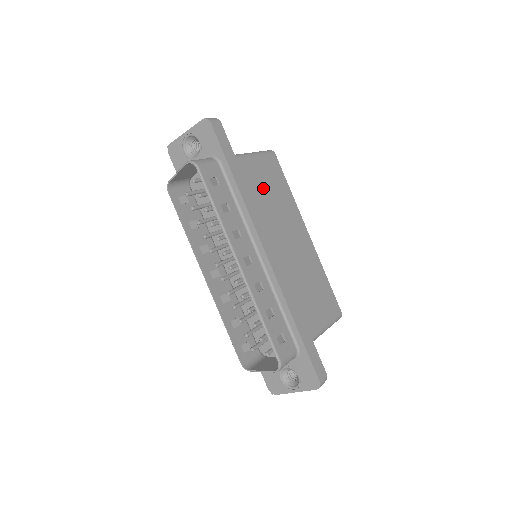
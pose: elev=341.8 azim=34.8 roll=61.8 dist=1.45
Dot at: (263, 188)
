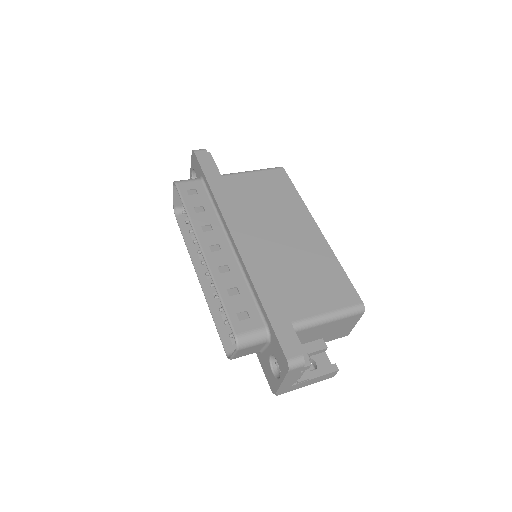
Dot at: (257, 194)
